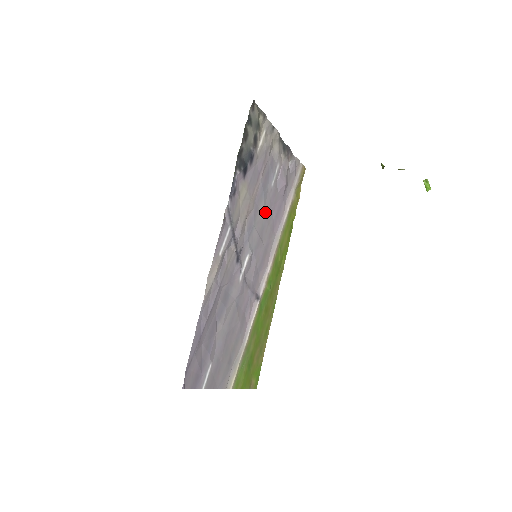
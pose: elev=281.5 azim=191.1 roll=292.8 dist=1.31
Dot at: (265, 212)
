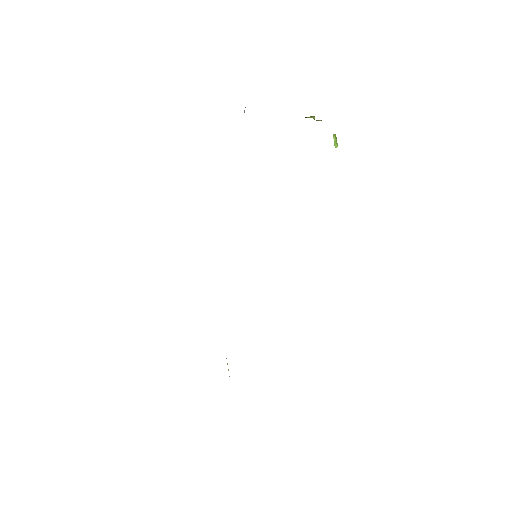
Dot at: occluded
